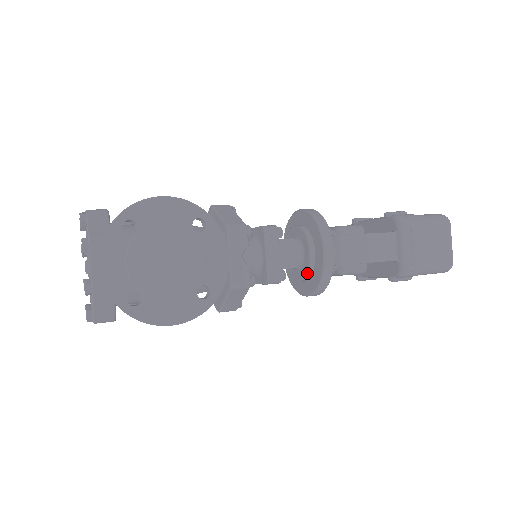
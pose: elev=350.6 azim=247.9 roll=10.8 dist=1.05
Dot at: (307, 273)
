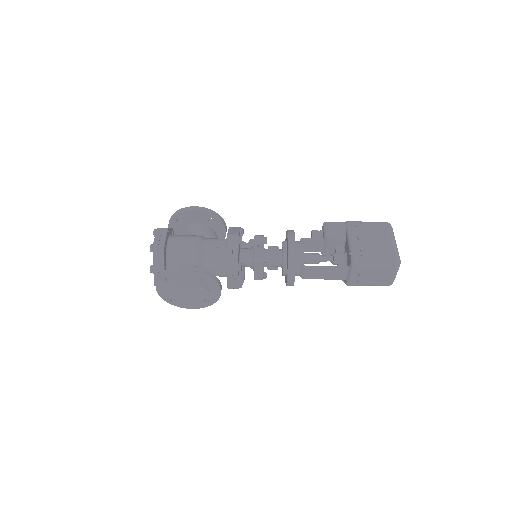
Dot at: occluded
